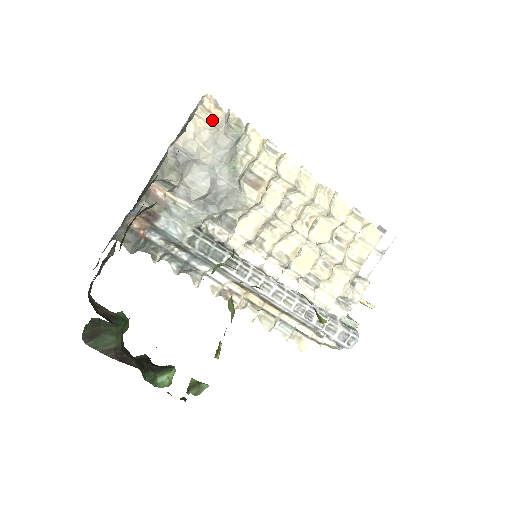
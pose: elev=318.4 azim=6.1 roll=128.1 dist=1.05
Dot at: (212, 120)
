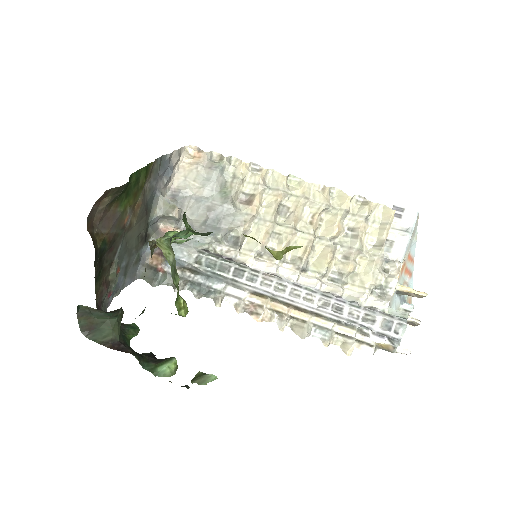
Dot at: (196, 161)
